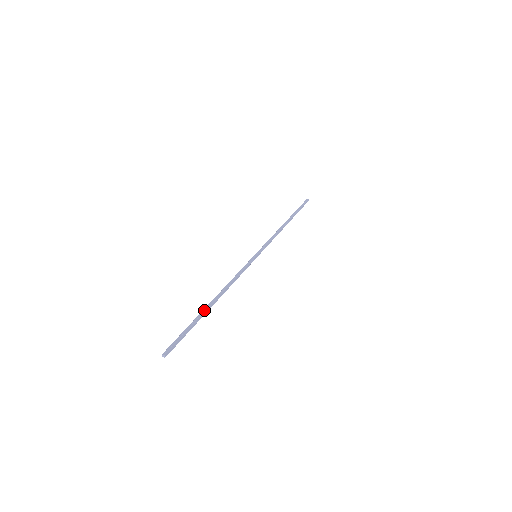
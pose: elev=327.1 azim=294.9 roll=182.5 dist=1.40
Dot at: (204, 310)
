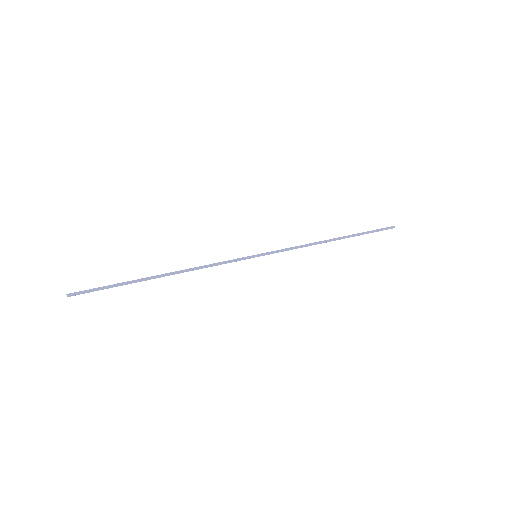
Dot at: (143, 278)
